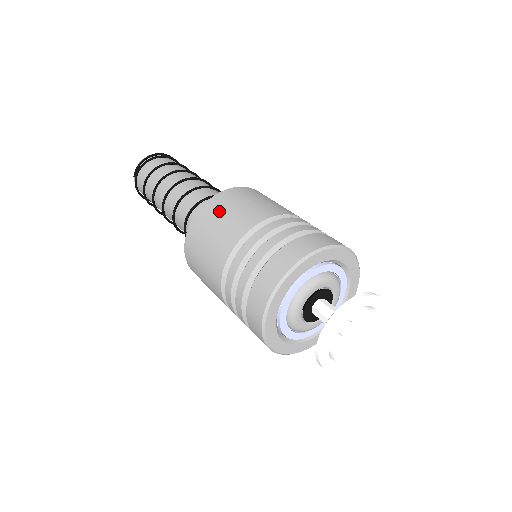
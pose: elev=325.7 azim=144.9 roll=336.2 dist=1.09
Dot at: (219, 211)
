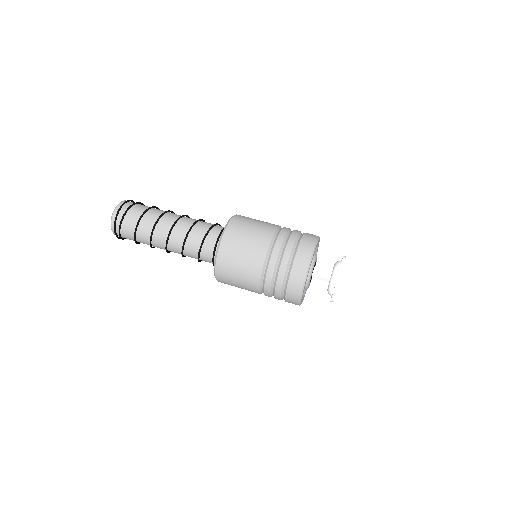
Dot at: (230, 280)
